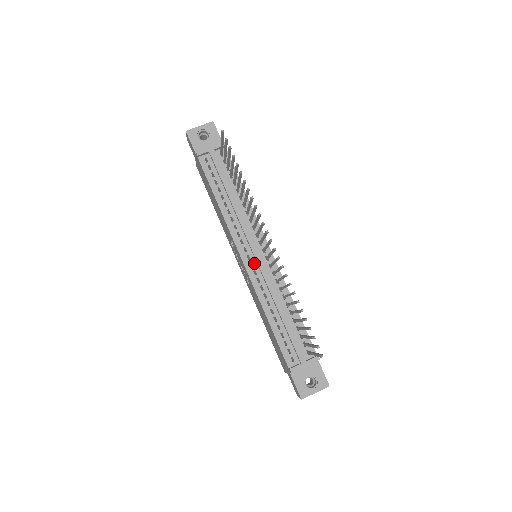
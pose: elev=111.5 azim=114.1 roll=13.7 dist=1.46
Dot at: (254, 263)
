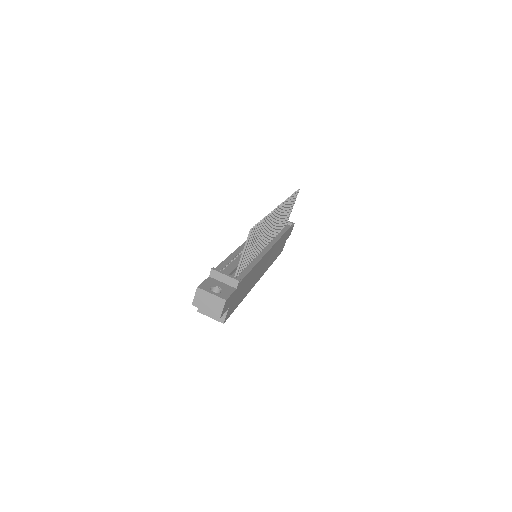
Dot at: occluded
